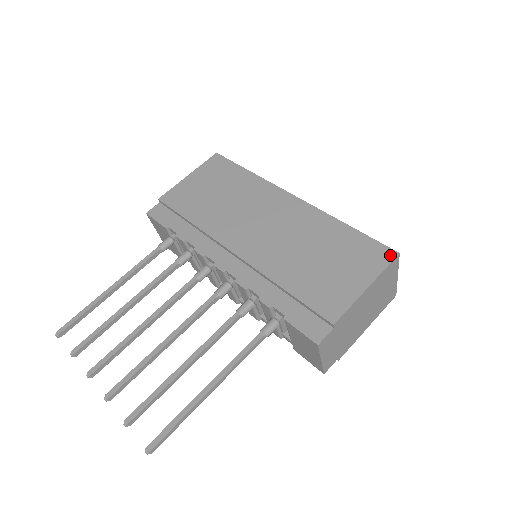
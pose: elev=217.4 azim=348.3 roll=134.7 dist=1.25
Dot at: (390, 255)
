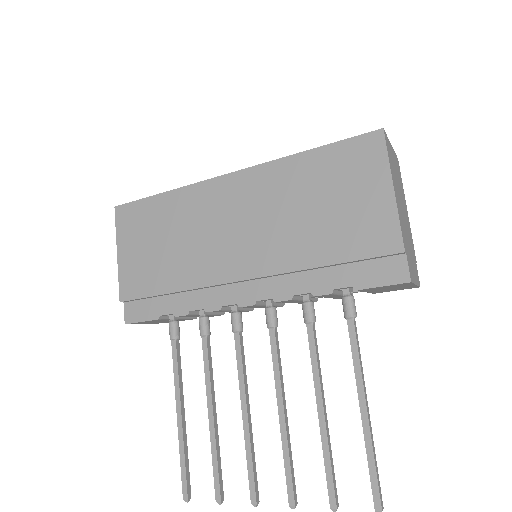
Dot at: (377, 139)
